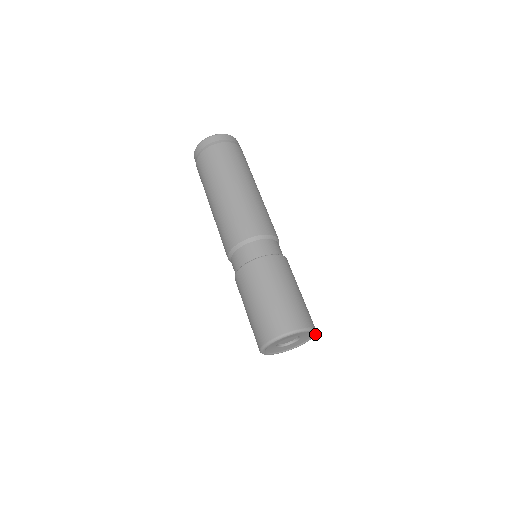
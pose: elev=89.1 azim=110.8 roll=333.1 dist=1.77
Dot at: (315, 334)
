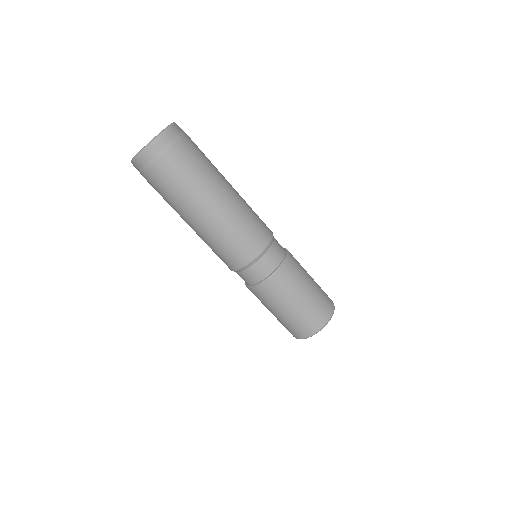
Dot at: occluded
